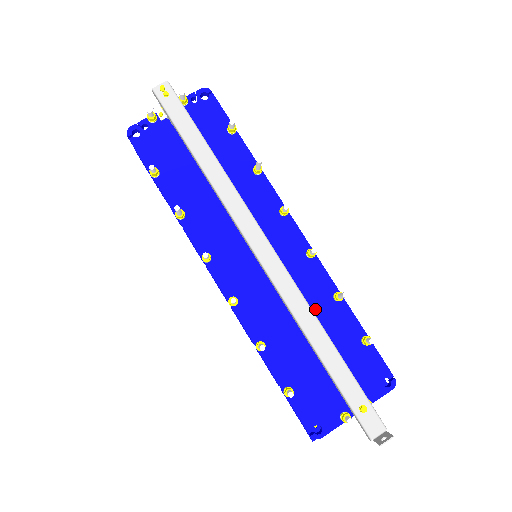
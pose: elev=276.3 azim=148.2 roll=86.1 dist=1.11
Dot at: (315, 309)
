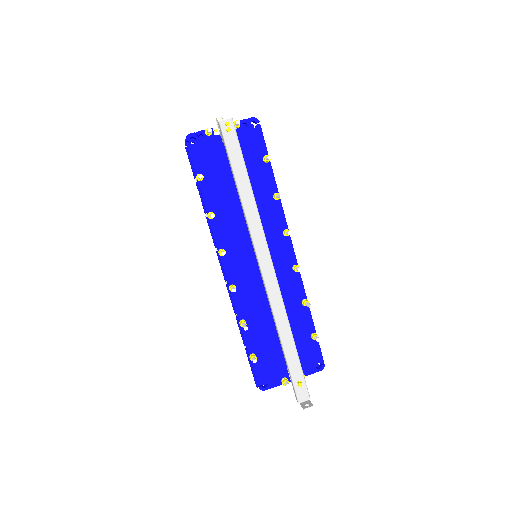
Dot at: (287, 307)
